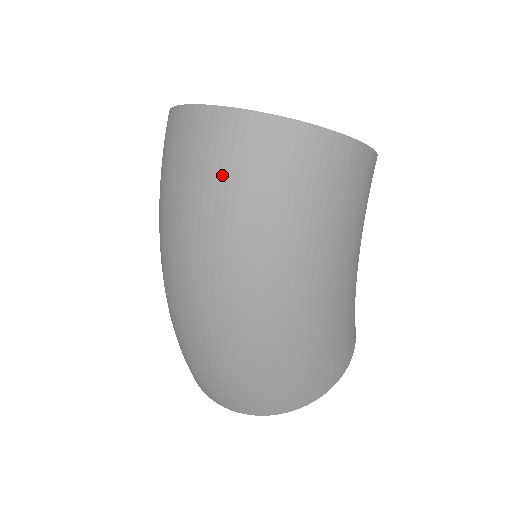
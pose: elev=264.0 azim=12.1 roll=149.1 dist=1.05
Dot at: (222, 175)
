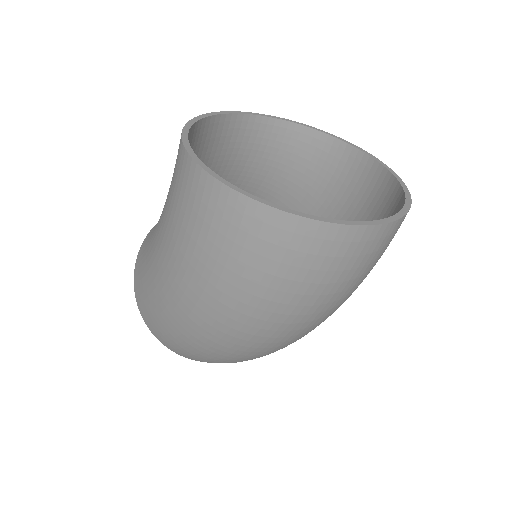
Dot at: (353, 275)
